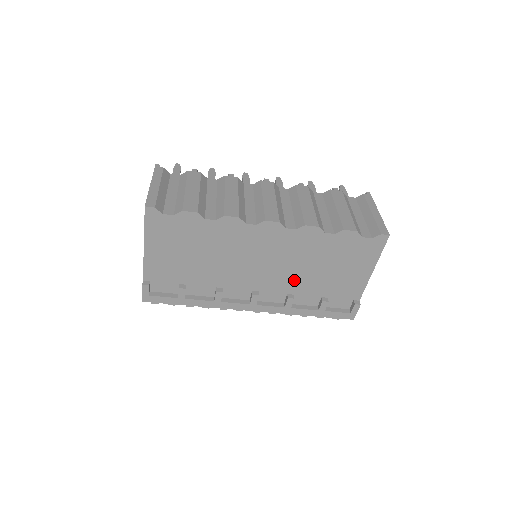
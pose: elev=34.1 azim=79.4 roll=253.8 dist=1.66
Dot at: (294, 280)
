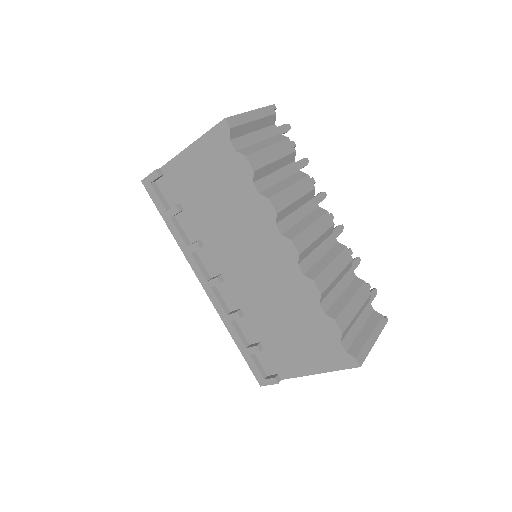
Dot at: (257, 306)
